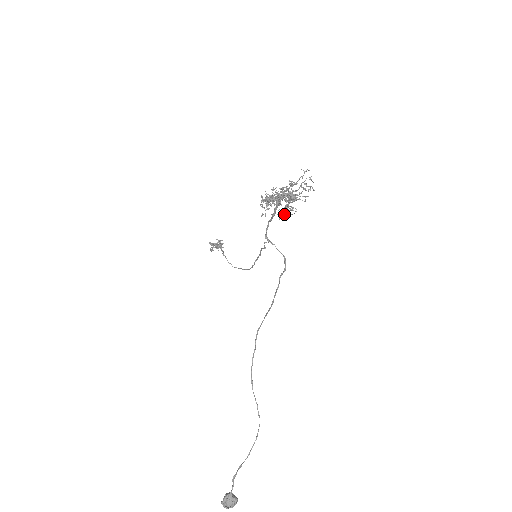
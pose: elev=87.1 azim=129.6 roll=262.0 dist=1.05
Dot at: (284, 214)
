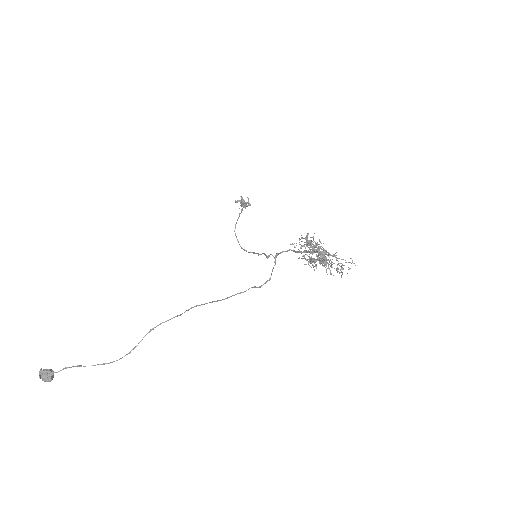
Dot at: (306, 260)
